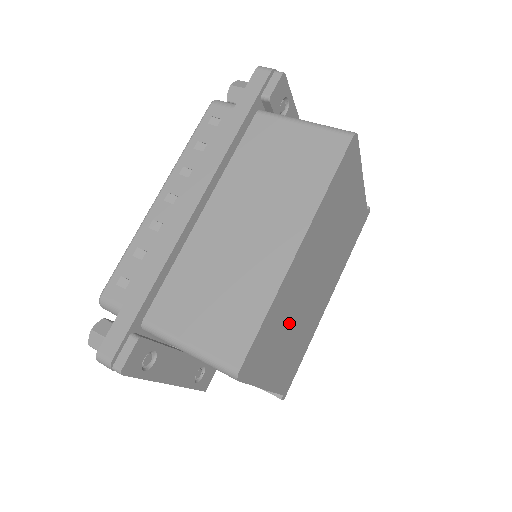
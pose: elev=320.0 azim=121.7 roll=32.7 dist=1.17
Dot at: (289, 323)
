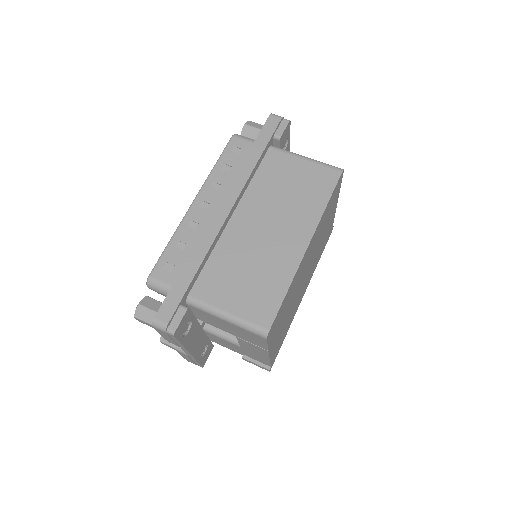
Dot at: (290, 304)
